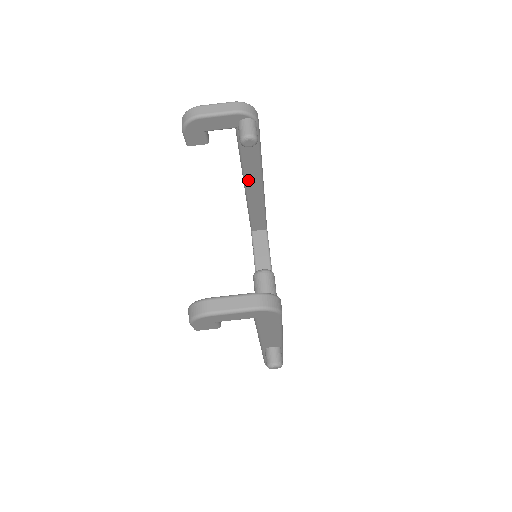
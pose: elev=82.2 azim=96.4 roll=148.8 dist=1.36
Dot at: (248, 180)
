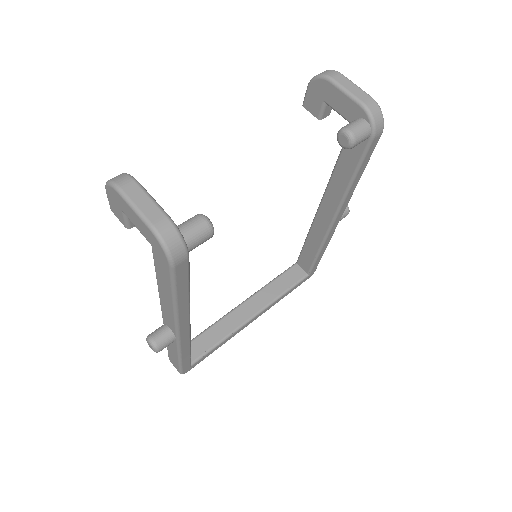
Dot at: (326, 199)
